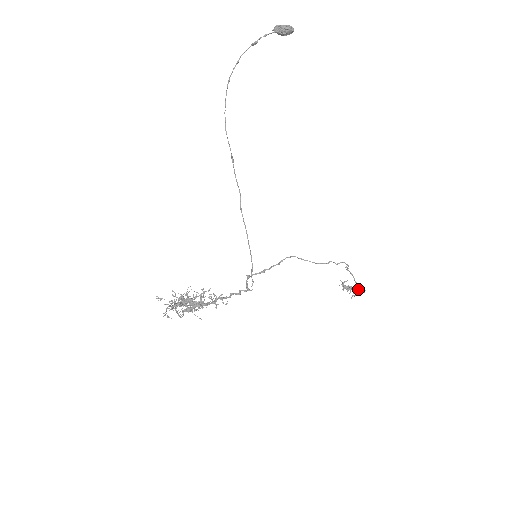
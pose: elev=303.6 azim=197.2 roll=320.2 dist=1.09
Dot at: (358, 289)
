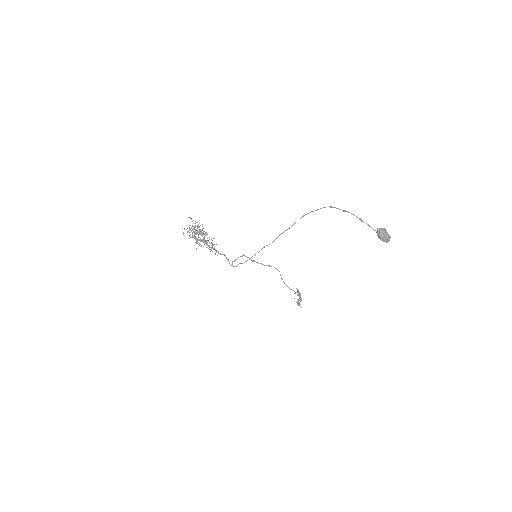
Dot at: occluded
